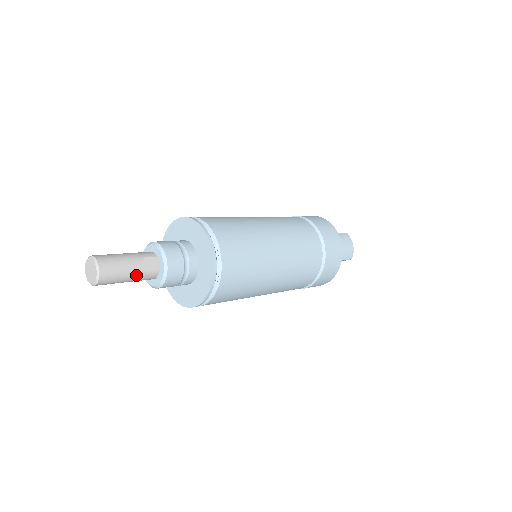
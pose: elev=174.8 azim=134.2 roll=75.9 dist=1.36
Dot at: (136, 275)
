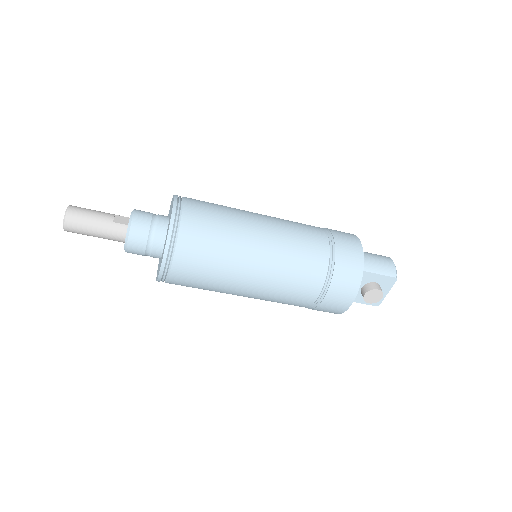
Dot at: (103, 223)
